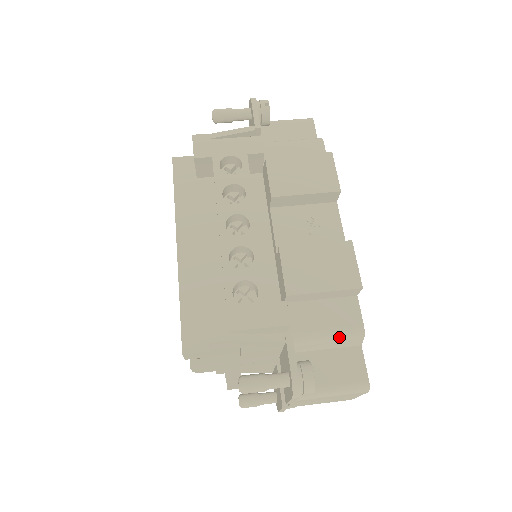
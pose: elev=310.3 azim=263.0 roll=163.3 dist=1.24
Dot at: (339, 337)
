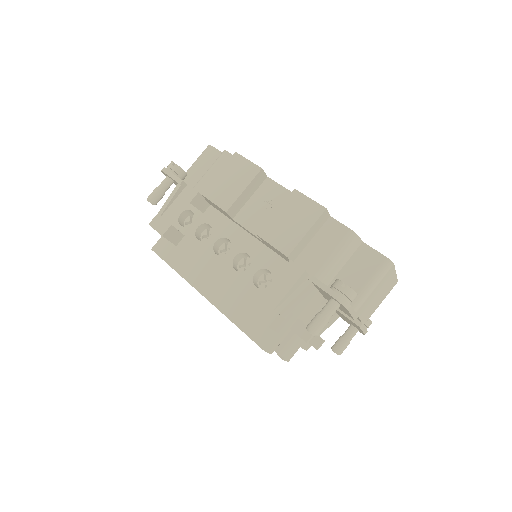
Dot at: (343, 250)
